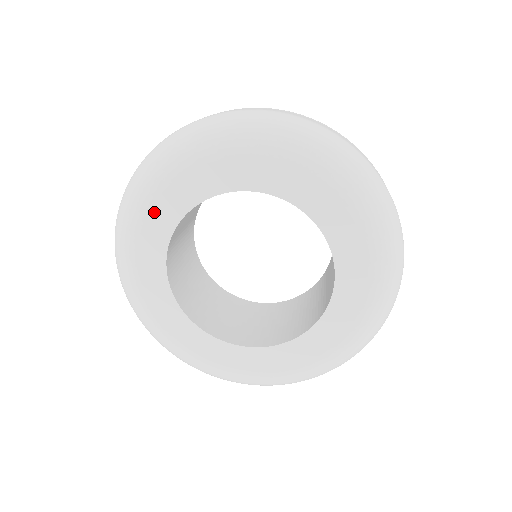
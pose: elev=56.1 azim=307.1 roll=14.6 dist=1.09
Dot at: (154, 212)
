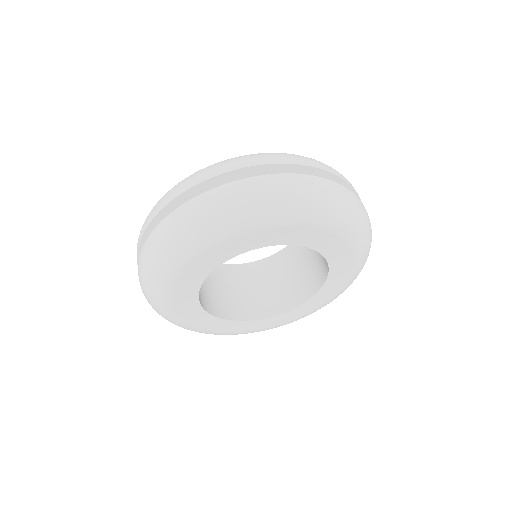
Dot at: (193, 267)
